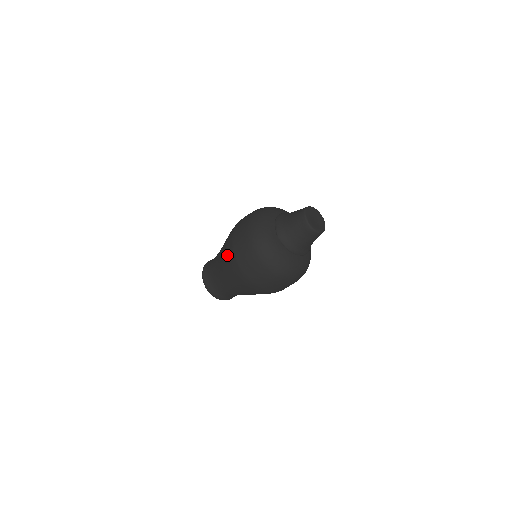
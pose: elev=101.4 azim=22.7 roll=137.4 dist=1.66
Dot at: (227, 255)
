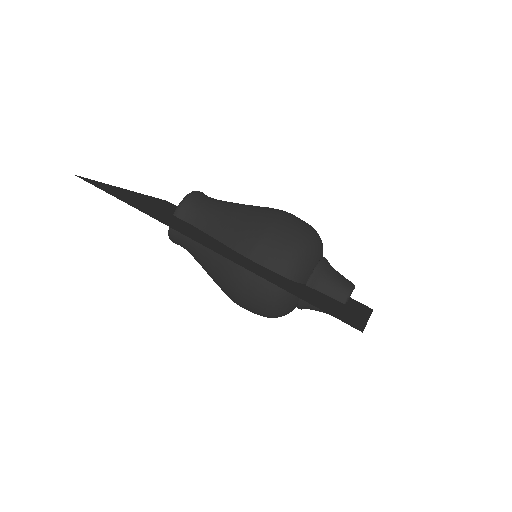
Dot at: (241, 239)
